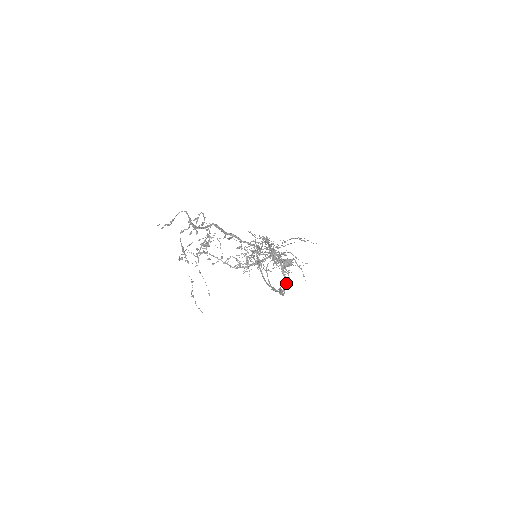
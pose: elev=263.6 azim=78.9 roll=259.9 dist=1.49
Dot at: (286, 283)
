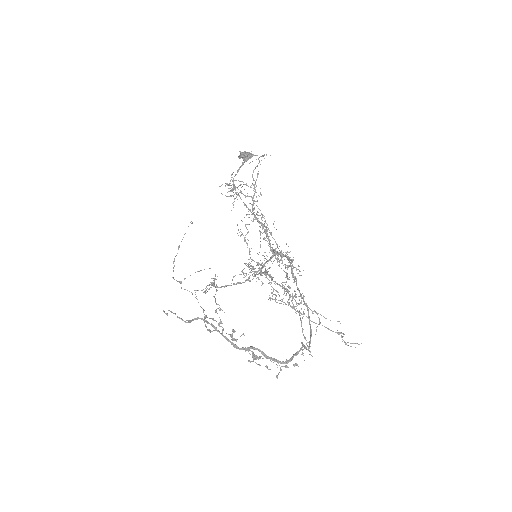
Dot at: (291, 261)
